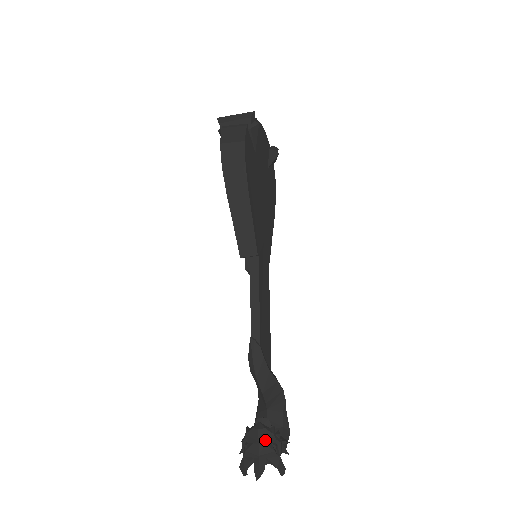
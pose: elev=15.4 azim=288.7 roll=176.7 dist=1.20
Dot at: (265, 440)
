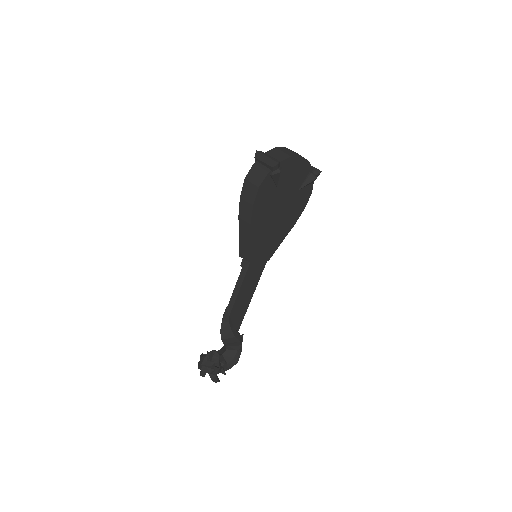
Dot at: (206, 366)
